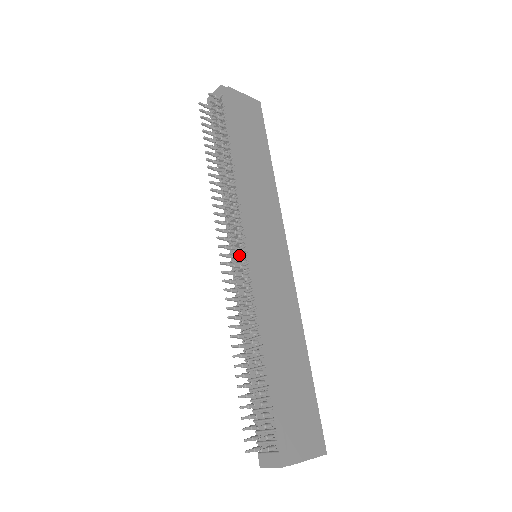
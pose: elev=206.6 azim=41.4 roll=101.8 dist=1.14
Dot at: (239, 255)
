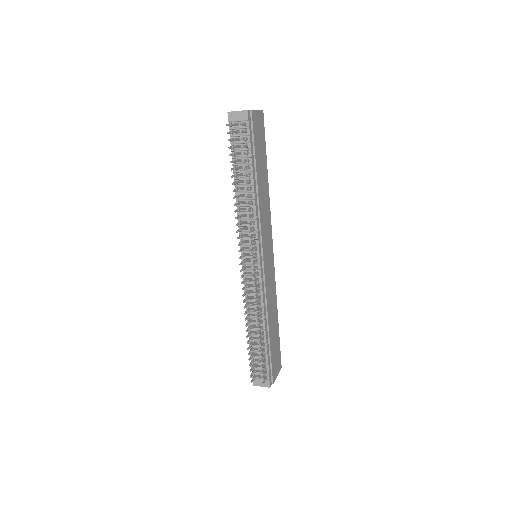
Dot at: (251, 262)
